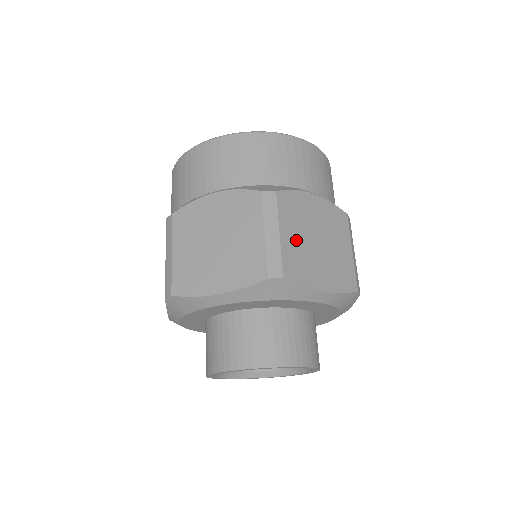
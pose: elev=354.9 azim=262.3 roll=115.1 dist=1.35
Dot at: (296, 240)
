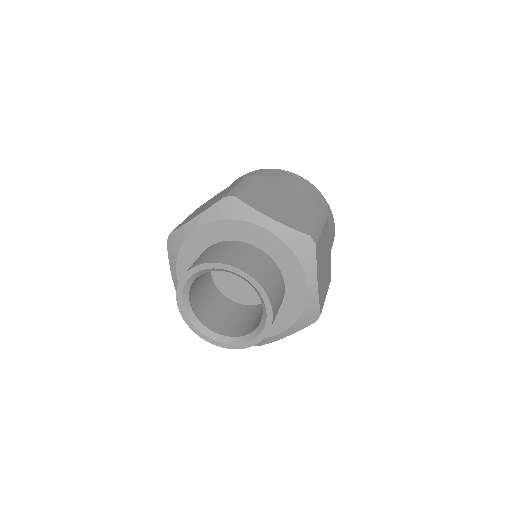
Dot at: (260, 193)
